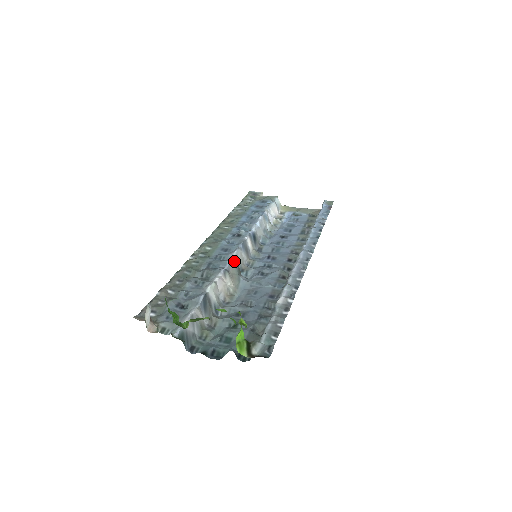
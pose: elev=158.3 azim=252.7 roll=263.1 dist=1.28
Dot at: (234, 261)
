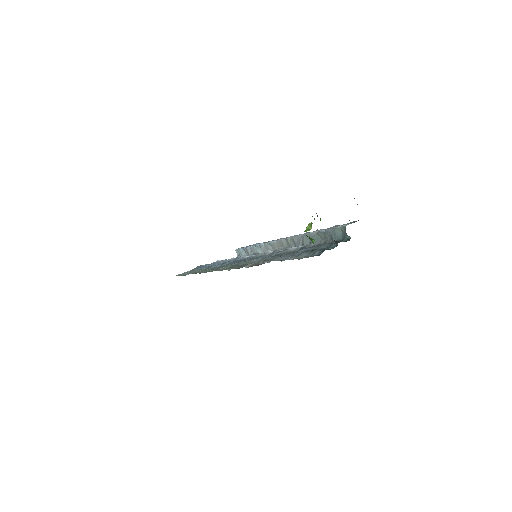
Dot at: (254, 253)
